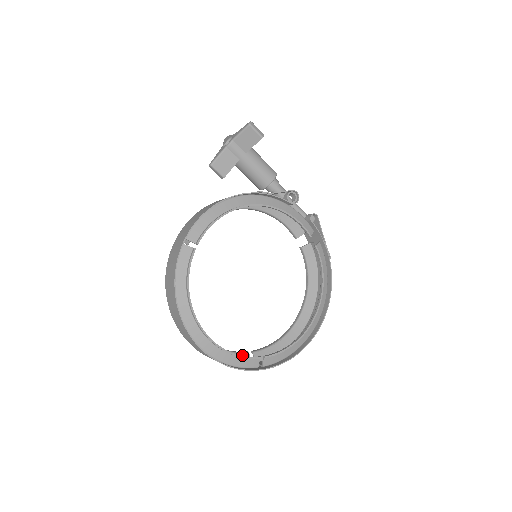
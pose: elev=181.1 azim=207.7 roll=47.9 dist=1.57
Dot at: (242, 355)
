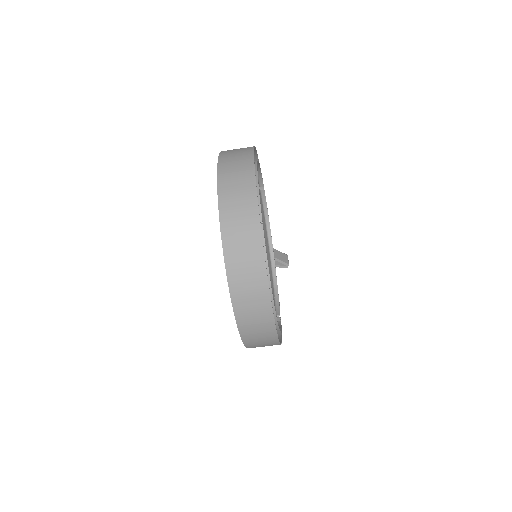
Dot at: occluded
